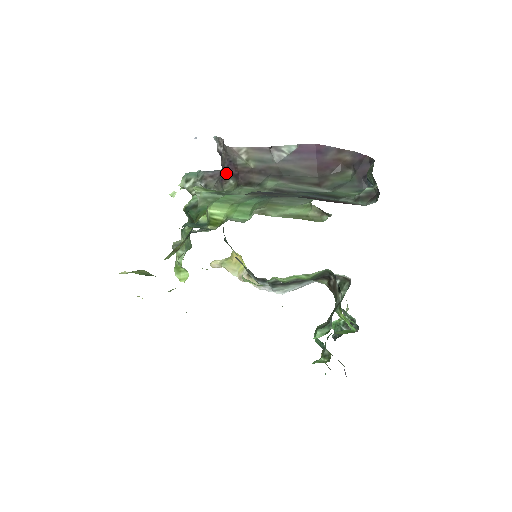
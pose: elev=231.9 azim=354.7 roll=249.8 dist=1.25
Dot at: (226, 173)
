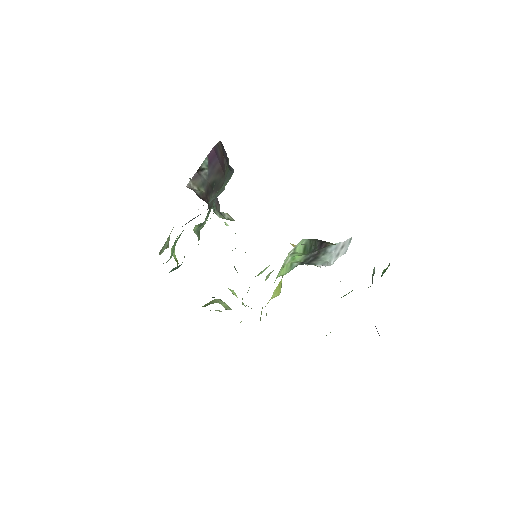
Dot at: occluded
